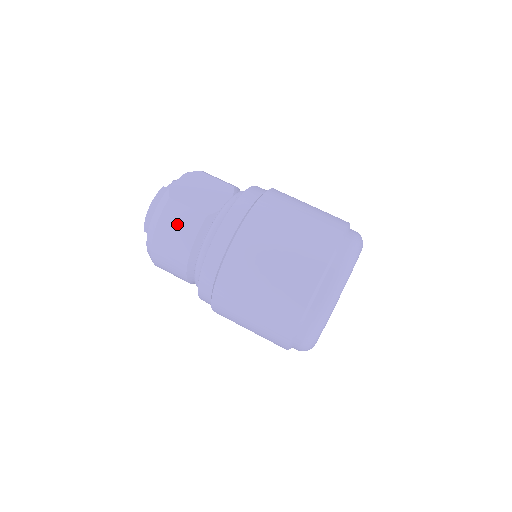
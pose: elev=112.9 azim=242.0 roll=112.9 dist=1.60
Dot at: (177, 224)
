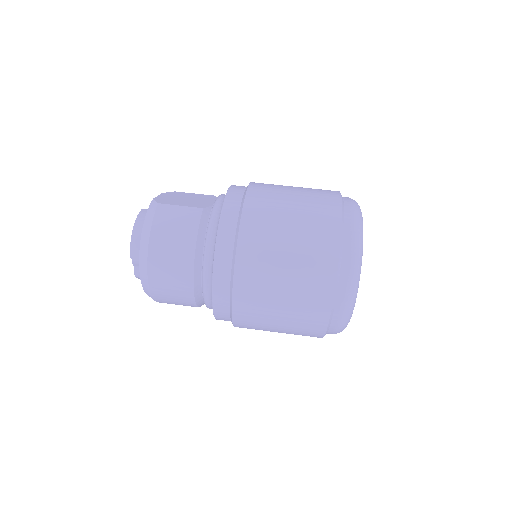
Dot at: (174, 223)
